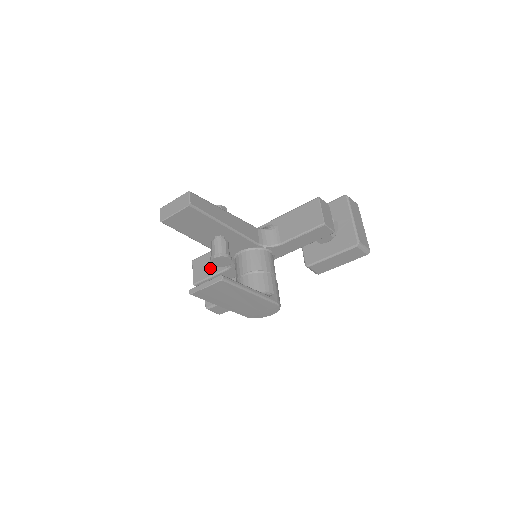
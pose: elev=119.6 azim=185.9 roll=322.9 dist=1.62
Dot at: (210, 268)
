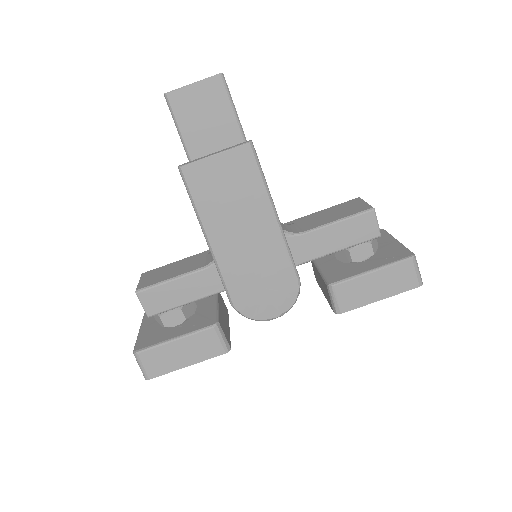
Dot at: (173, 272)
